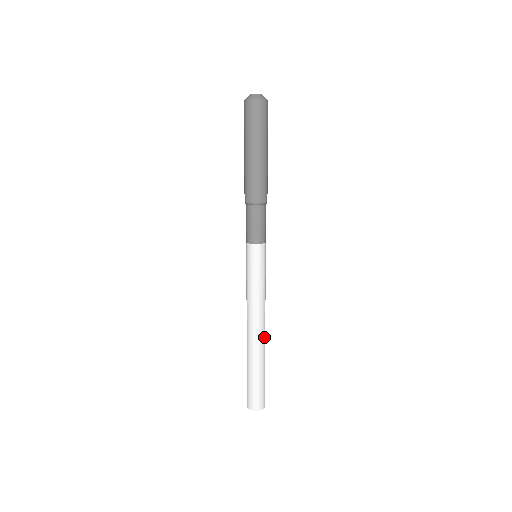
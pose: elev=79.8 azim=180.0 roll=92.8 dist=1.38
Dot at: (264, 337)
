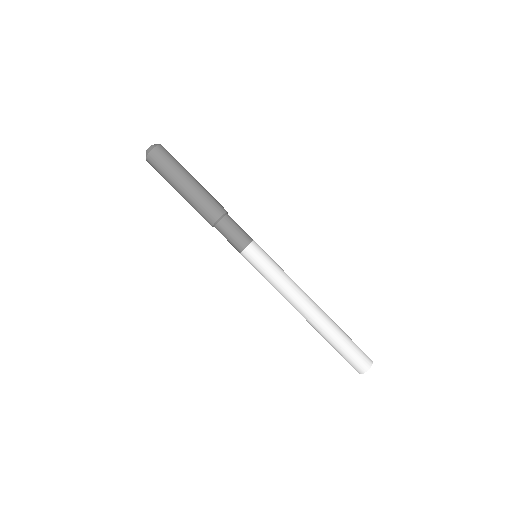
Dot at: (317, 312)
